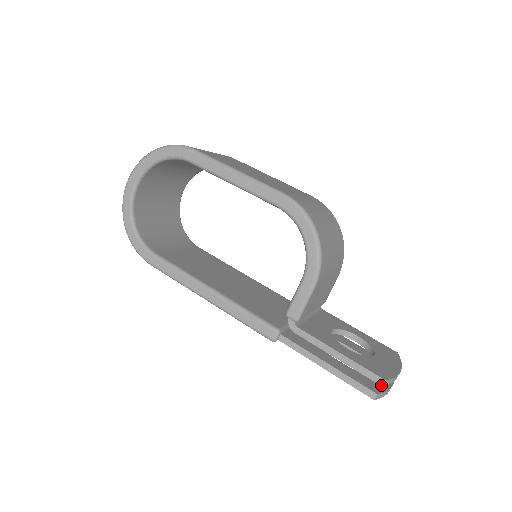
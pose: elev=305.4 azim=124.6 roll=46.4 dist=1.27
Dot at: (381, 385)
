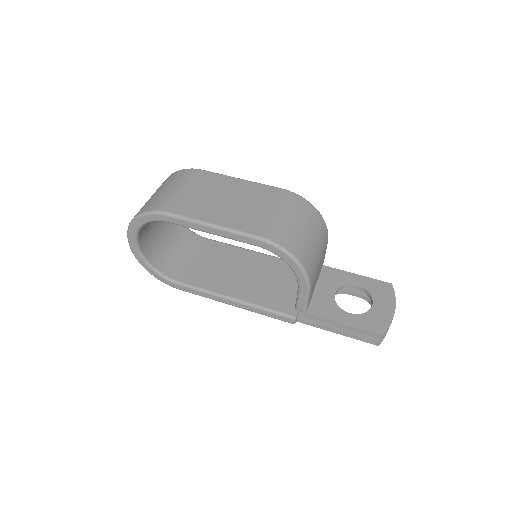
Dot at: (380, 338)
